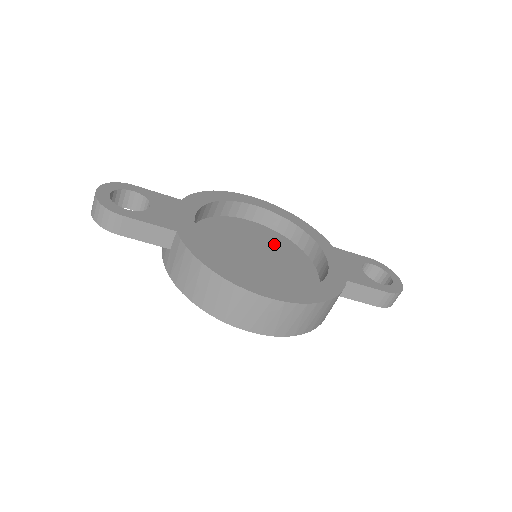
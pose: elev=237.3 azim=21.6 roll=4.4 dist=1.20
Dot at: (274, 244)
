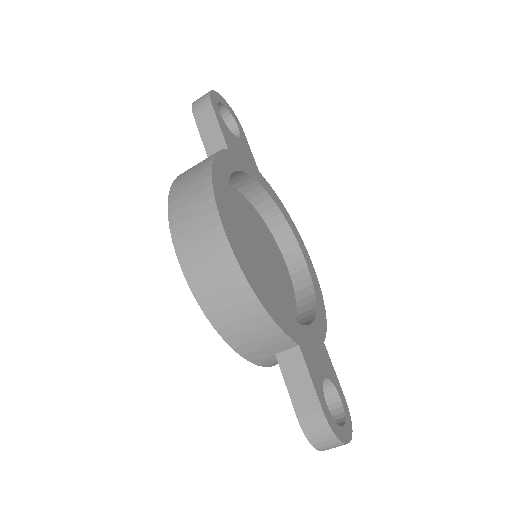
Dot at: (281, 285)
